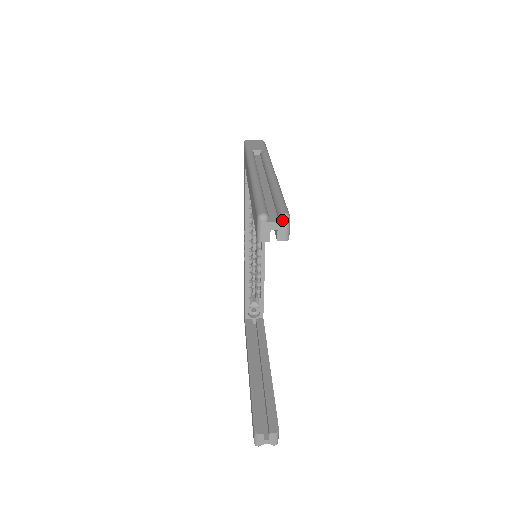
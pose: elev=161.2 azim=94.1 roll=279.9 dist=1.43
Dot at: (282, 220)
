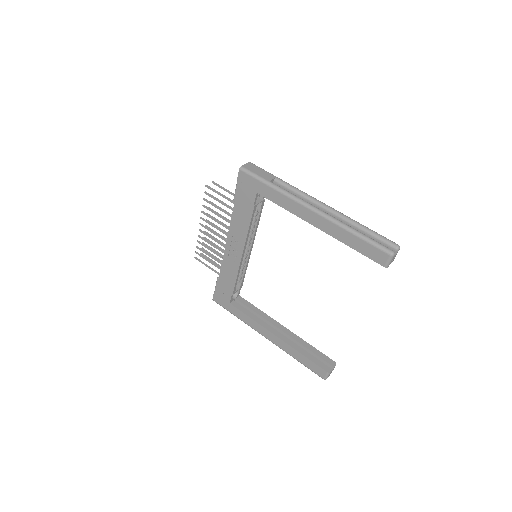
Dot at: (398, 250)
